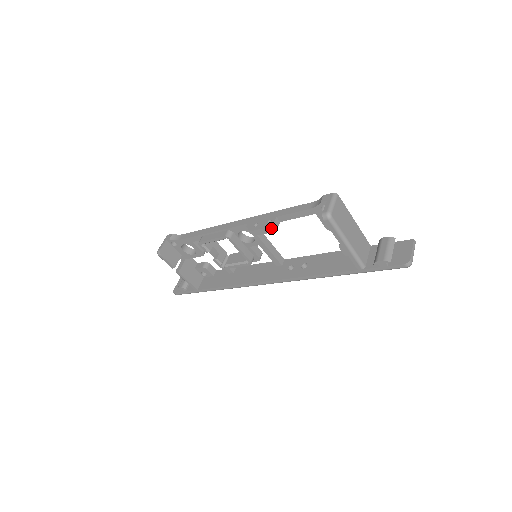
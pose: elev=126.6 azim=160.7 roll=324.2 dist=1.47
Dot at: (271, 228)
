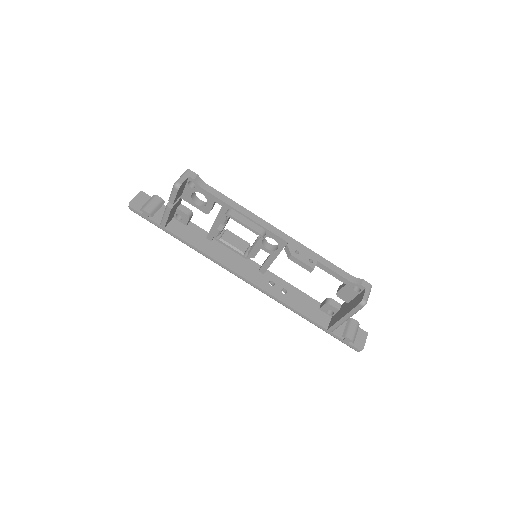
Dot at: (311, 269)
